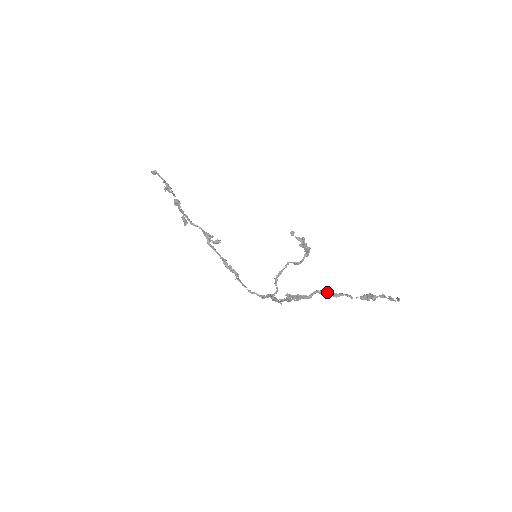
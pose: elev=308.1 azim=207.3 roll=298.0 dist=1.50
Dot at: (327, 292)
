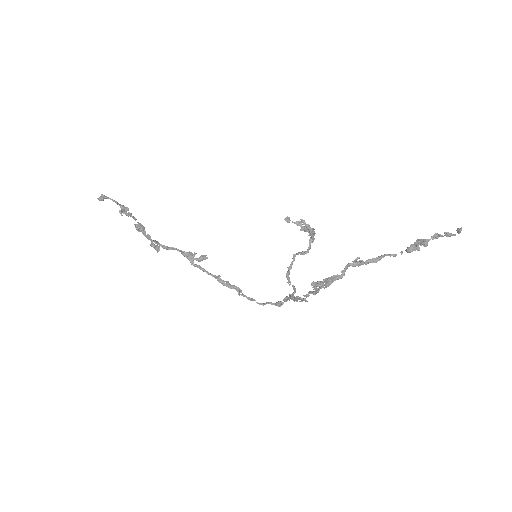
Dot at: (362, 261)
